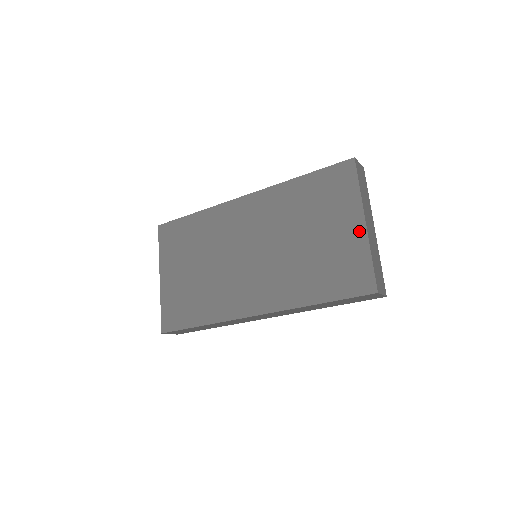
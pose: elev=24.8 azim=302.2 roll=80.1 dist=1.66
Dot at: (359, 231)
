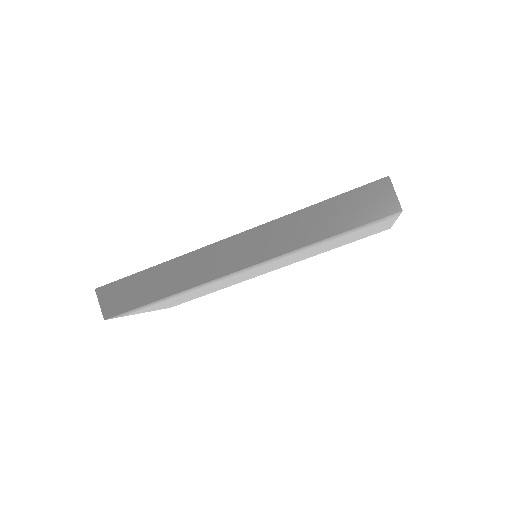
Dot at: occluded
